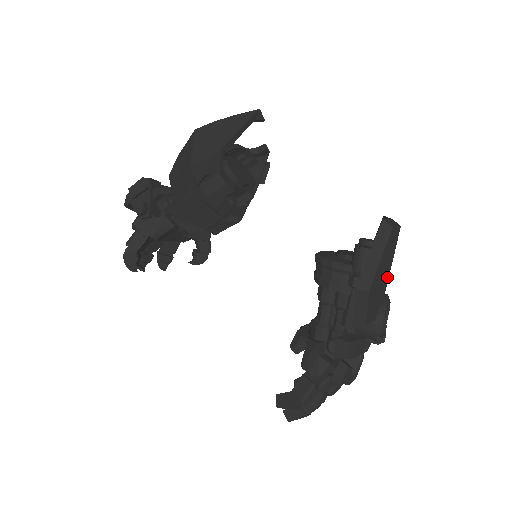
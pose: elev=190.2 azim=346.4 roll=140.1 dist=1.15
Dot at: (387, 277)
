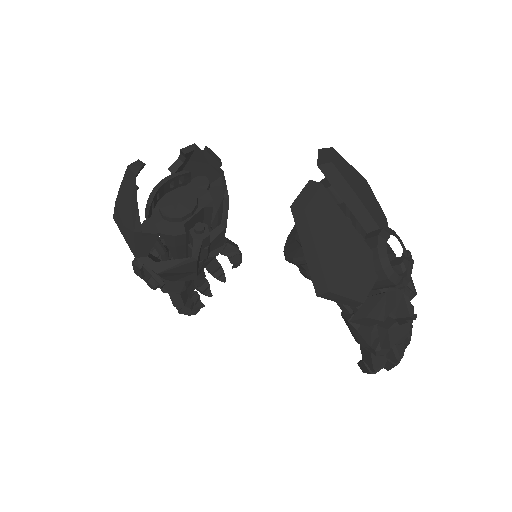
Dot at: (354, 235)
